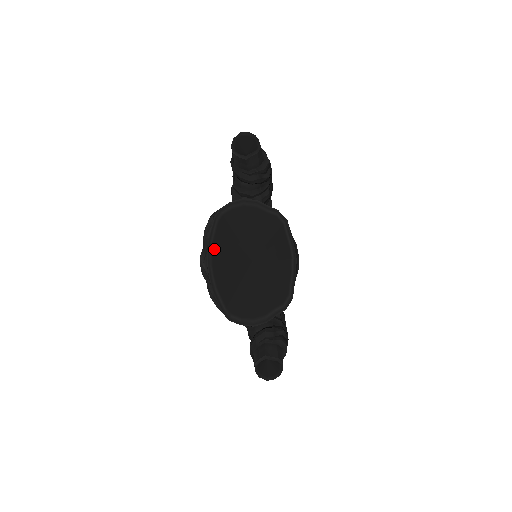
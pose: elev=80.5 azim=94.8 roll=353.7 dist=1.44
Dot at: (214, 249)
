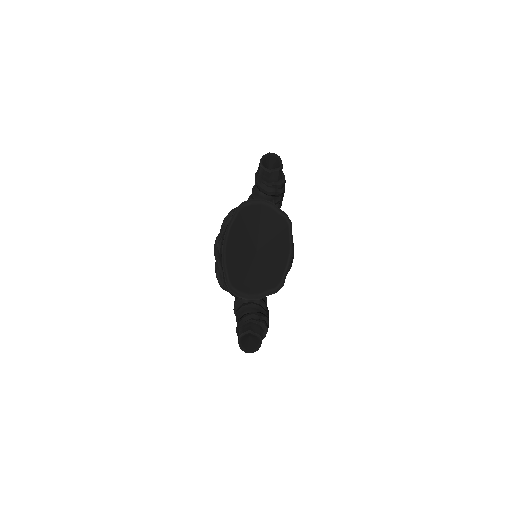
Dot at: (231, 232)
